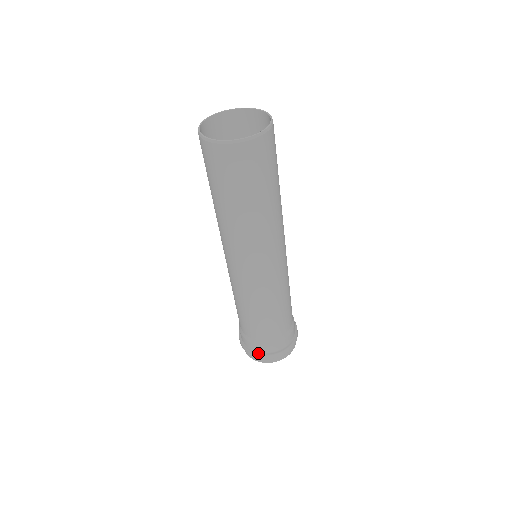
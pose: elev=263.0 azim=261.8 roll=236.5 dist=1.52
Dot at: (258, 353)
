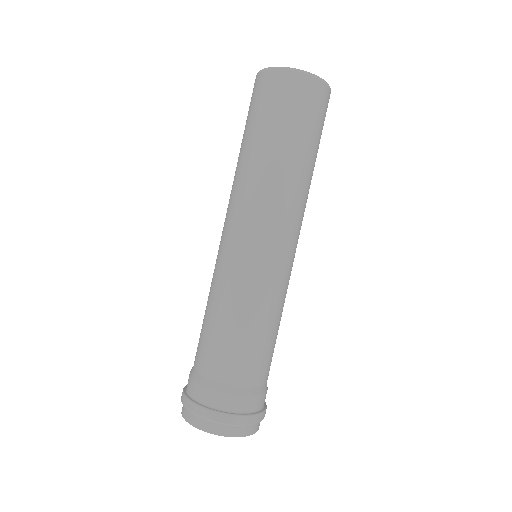
Dot at: (201, 404)
